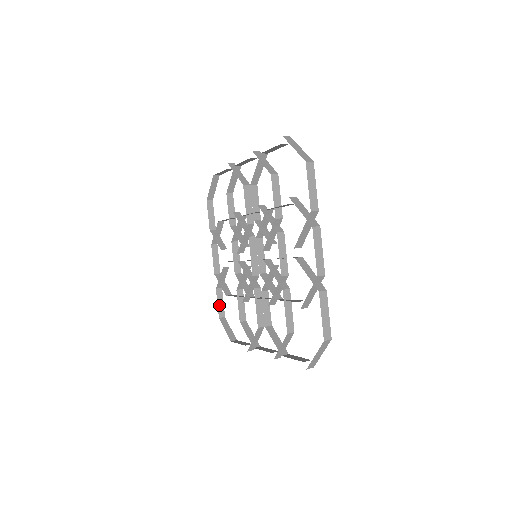
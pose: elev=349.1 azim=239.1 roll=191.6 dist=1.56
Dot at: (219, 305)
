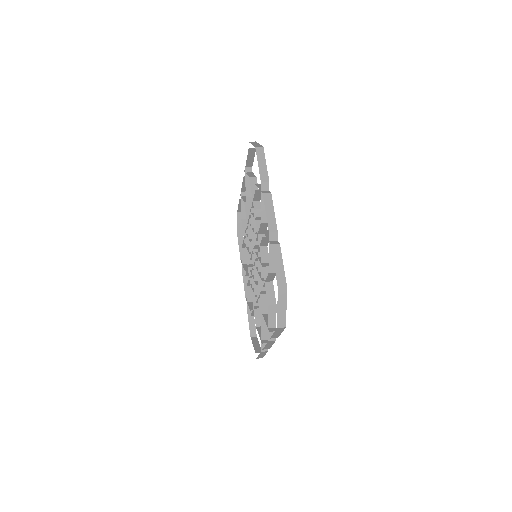
Dot at: (250, 325)
